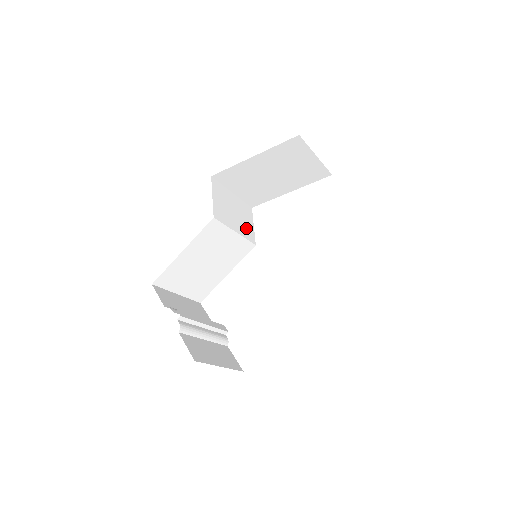
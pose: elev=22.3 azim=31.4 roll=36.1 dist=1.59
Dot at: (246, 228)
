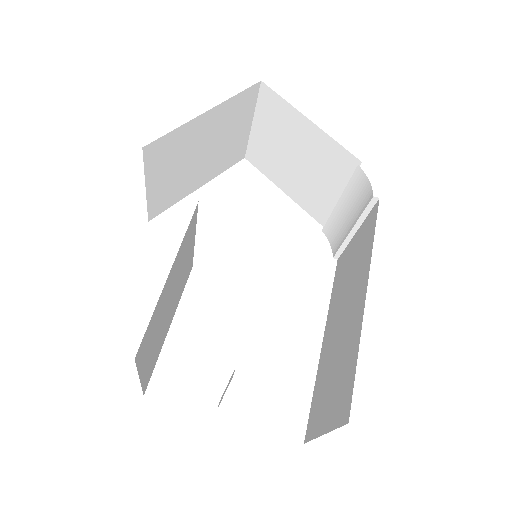
Dot at: occluded
